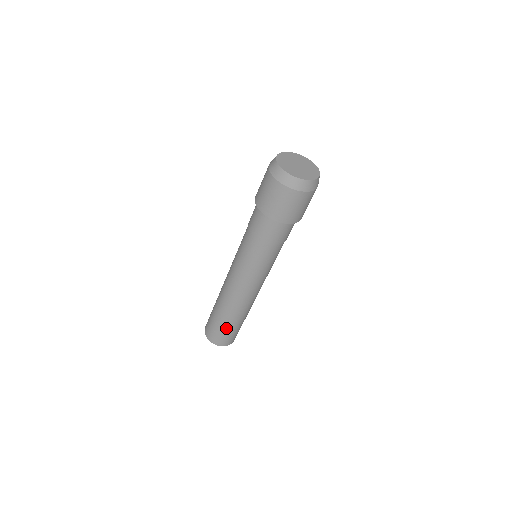
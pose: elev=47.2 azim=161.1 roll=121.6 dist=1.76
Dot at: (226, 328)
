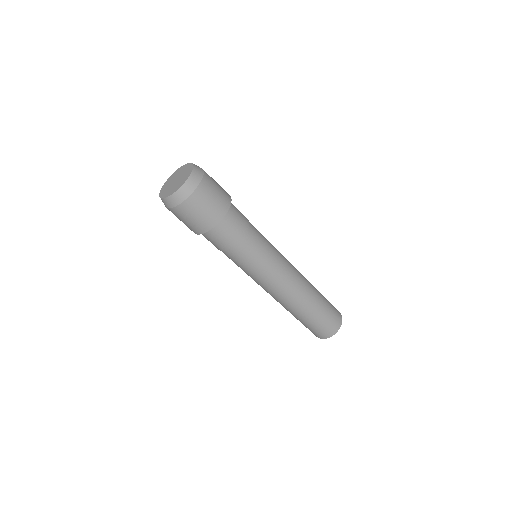
Dot at: (323, 311)
